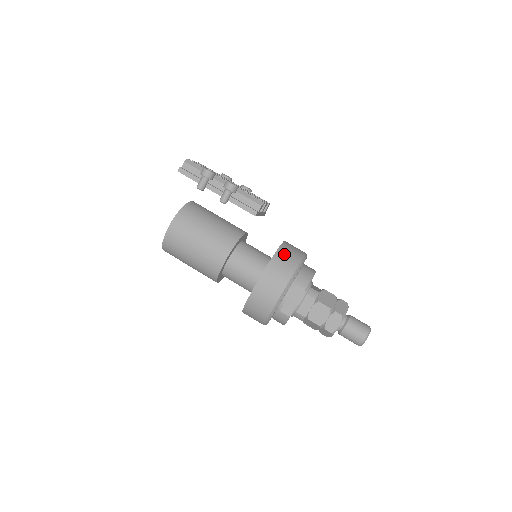
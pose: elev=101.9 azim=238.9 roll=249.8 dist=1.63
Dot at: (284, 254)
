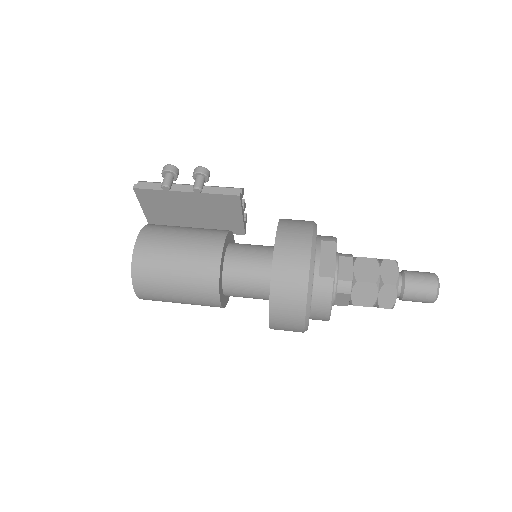
Dot at: (291, 219)
